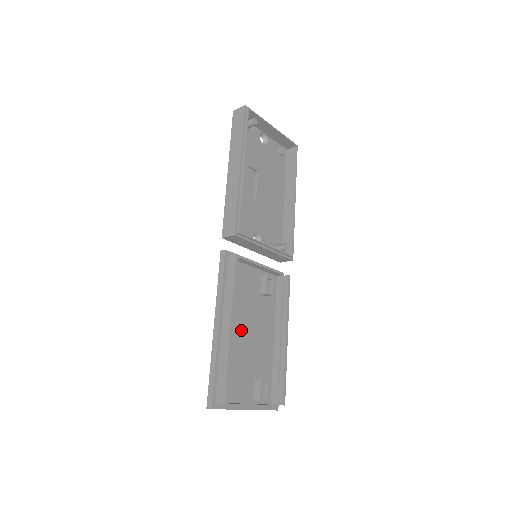
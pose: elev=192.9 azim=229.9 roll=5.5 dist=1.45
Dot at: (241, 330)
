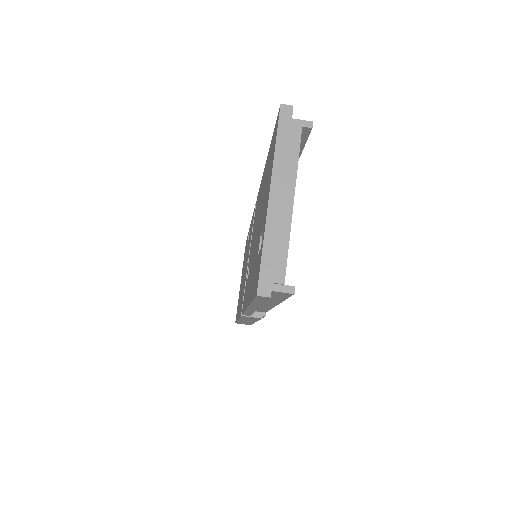
Dot at: occluded
